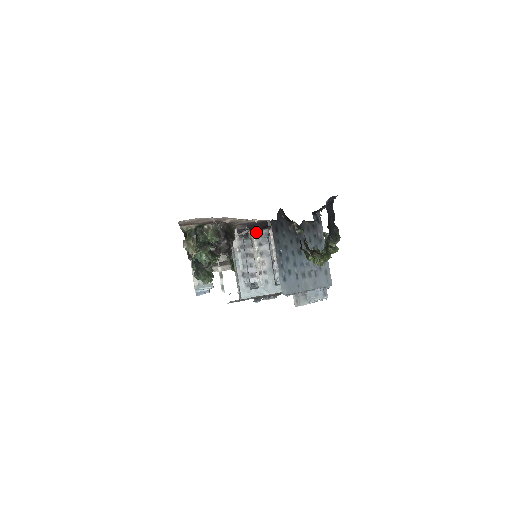
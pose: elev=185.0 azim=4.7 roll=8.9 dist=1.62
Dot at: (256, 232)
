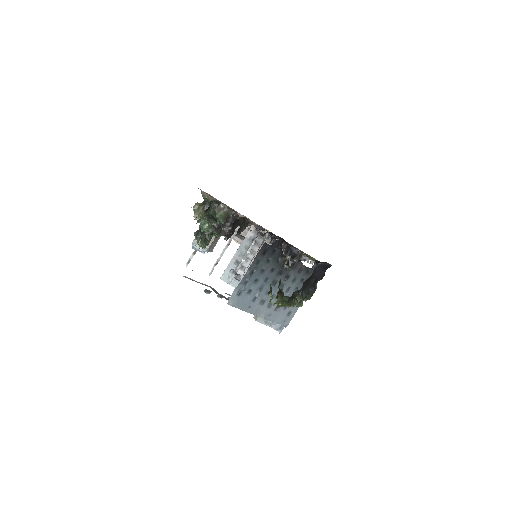
Dot at: (272, 238)
